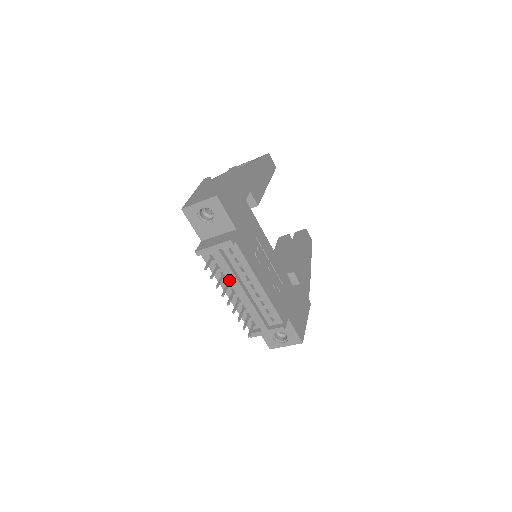
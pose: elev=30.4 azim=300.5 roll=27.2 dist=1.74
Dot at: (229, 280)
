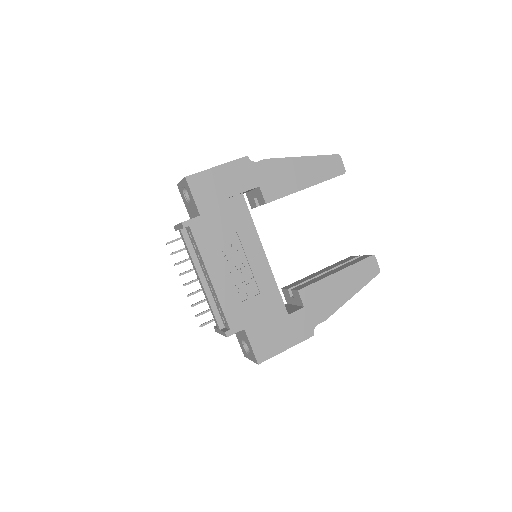
Dot at: occluded
